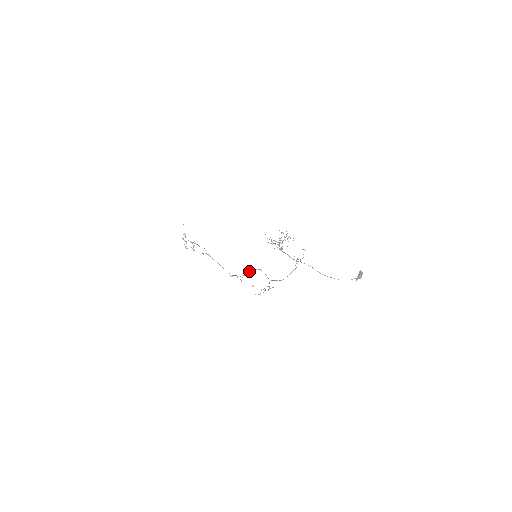
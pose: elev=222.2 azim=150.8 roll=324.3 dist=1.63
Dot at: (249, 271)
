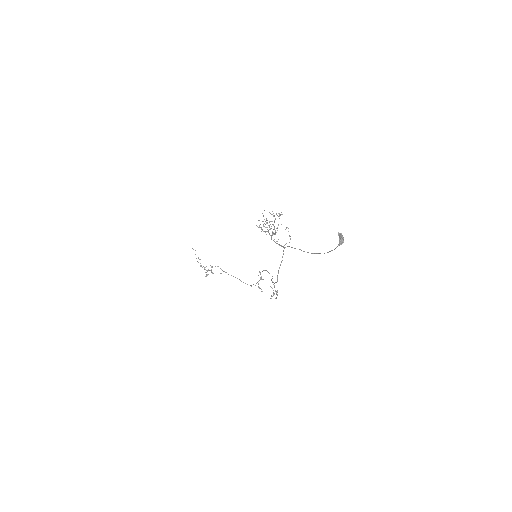
Dot at: occluded
